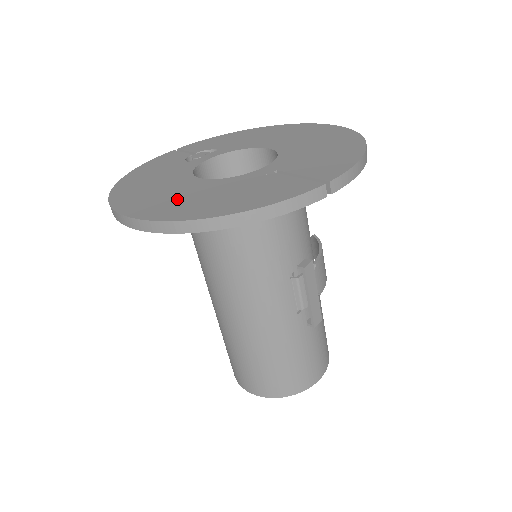
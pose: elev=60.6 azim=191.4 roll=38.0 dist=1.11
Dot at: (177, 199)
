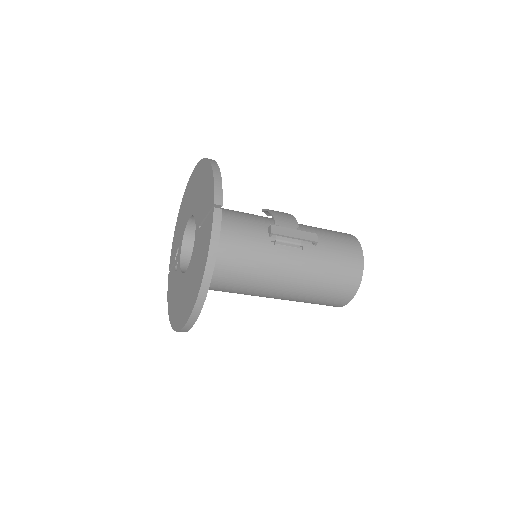
Dot at: (188, 293)
